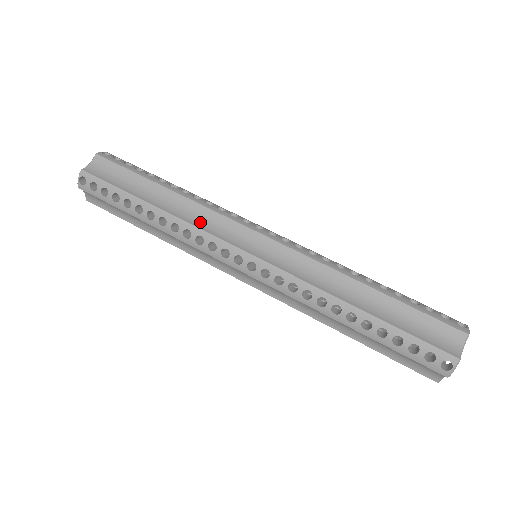
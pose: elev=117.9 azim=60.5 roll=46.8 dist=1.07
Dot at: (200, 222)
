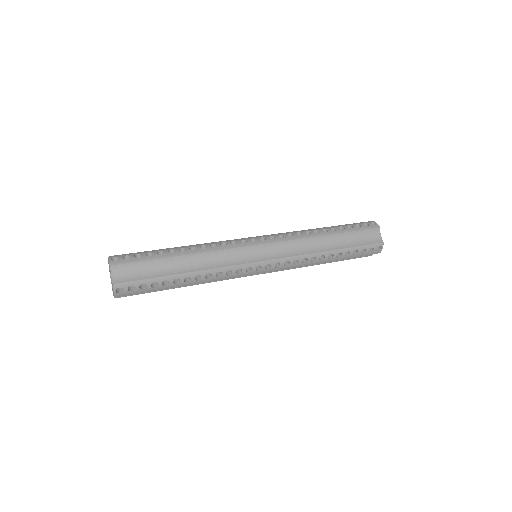
Dot at: (221, 262)
